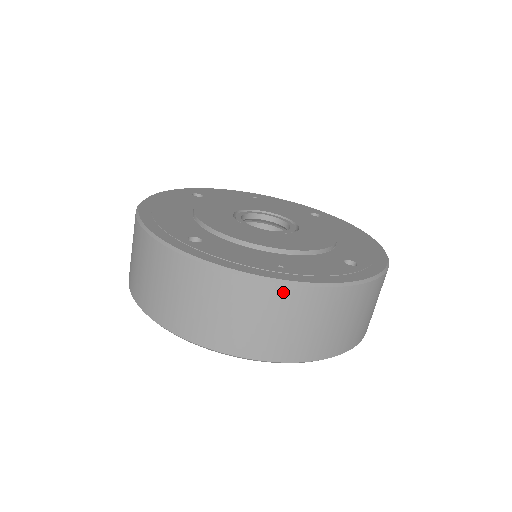
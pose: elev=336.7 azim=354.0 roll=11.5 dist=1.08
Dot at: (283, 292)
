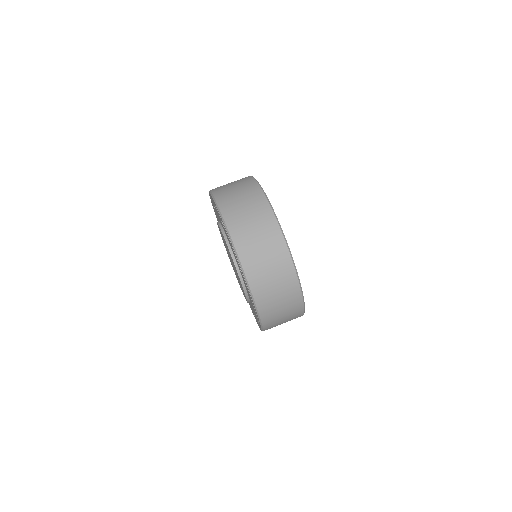
Dot at: (262, 198)
